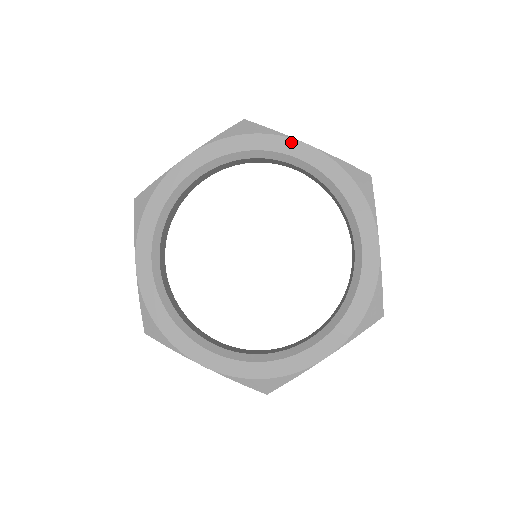
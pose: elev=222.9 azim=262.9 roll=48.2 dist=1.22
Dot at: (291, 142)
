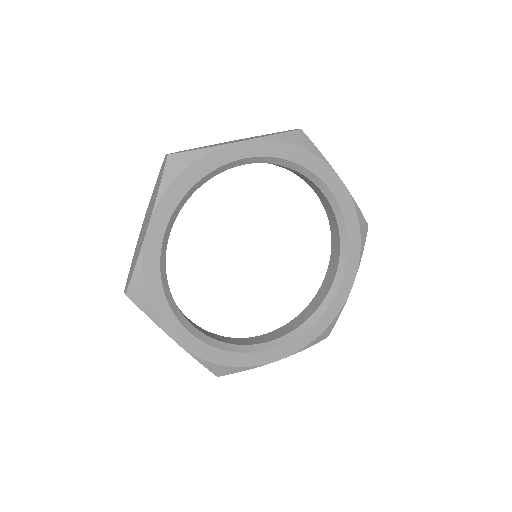
Dot at: (332, 173)
